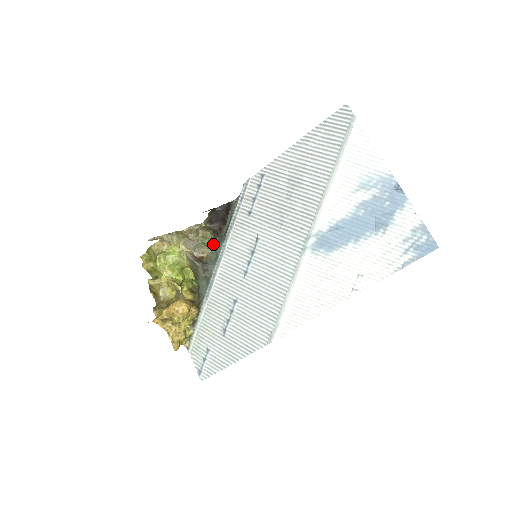
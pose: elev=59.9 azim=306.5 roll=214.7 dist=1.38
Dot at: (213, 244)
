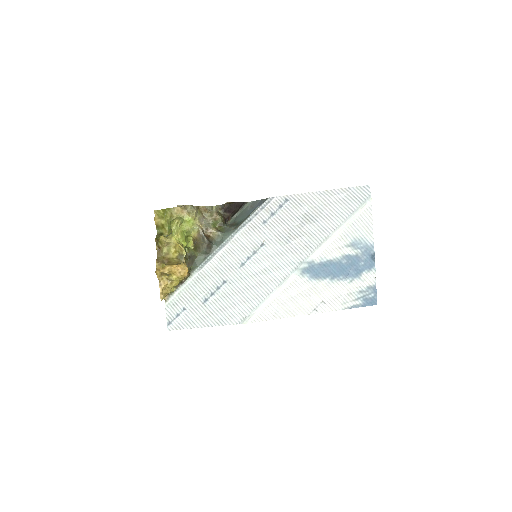
Dot at: (221, 229)
